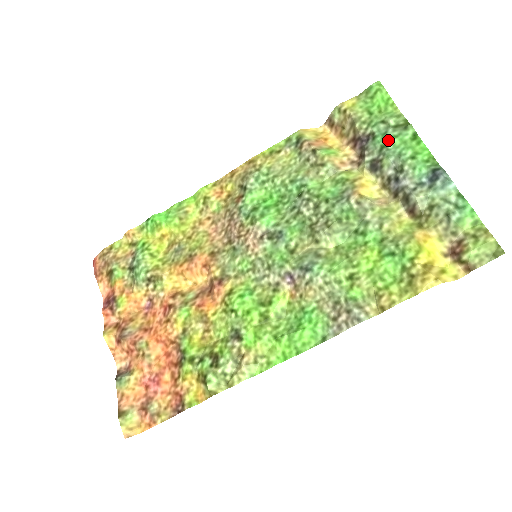
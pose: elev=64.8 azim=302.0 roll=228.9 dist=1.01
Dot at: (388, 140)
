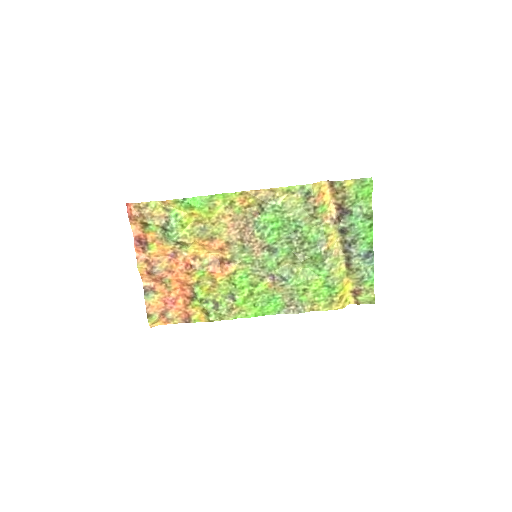
Dot at: (357, 222)
